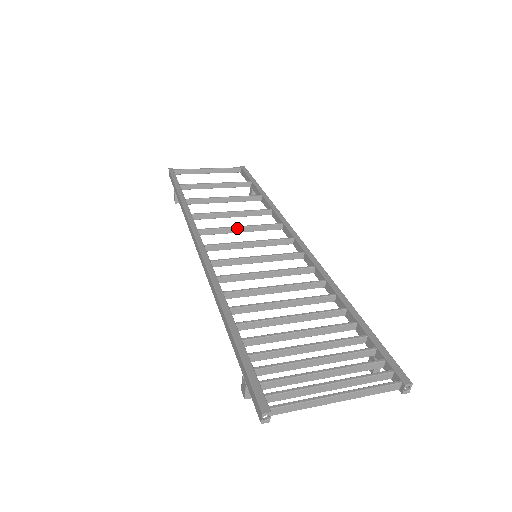
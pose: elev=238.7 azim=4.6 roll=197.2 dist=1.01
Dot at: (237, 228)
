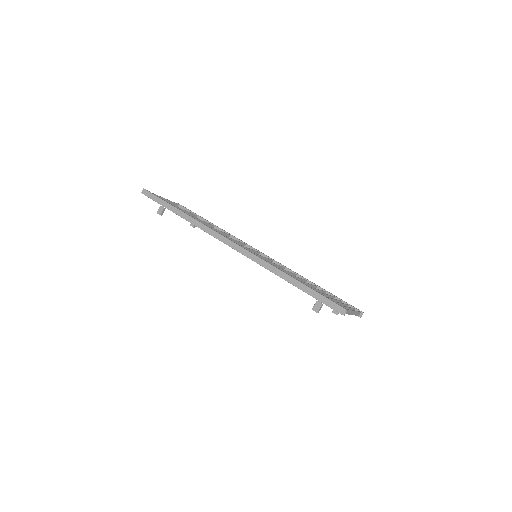
Dot at: (231, 239)
